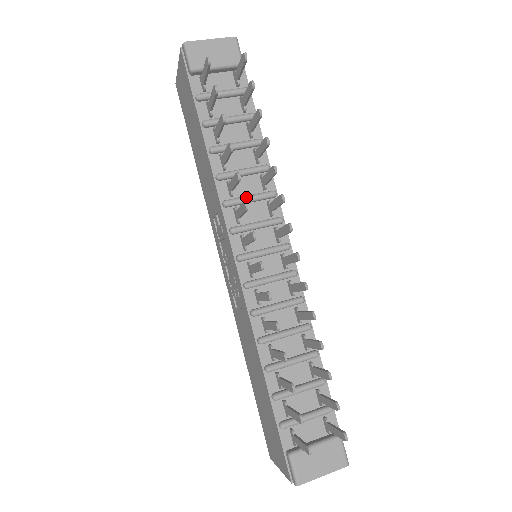
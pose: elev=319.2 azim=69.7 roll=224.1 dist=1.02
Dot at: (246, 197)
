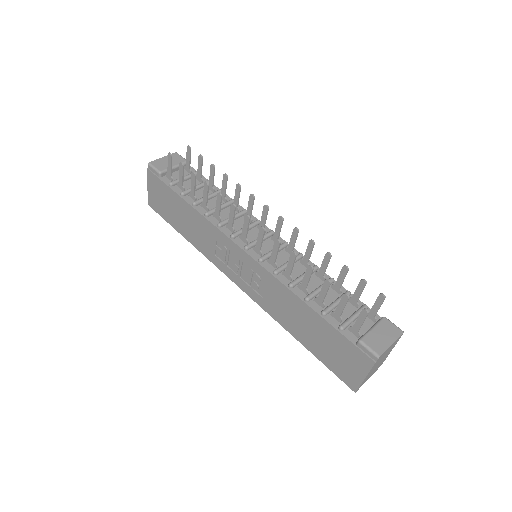
Dot at: occluded
